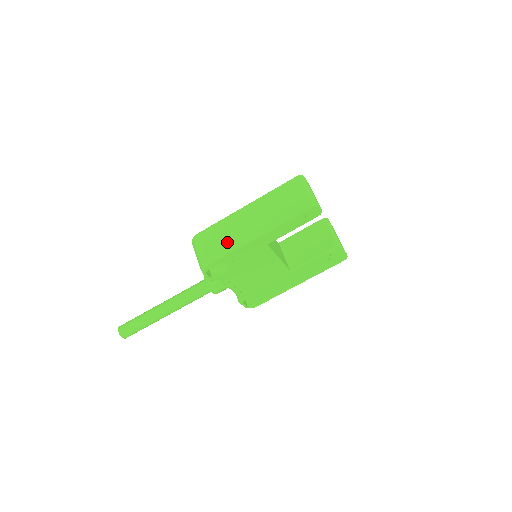
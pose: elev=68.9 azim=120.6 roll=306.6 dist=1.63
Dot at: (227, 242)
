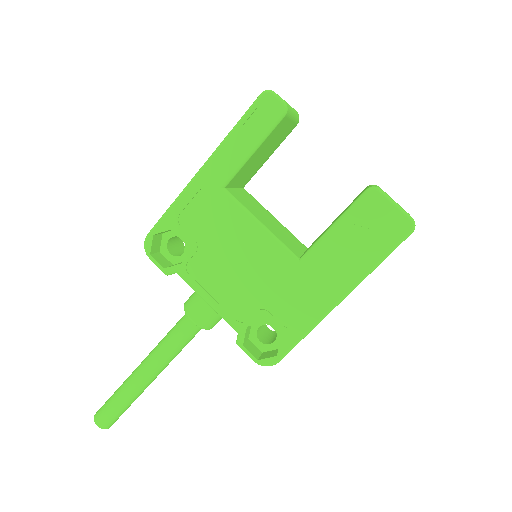
Dot at: occluded
